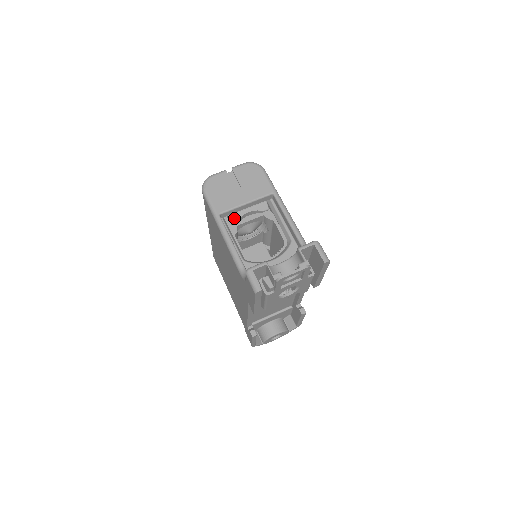
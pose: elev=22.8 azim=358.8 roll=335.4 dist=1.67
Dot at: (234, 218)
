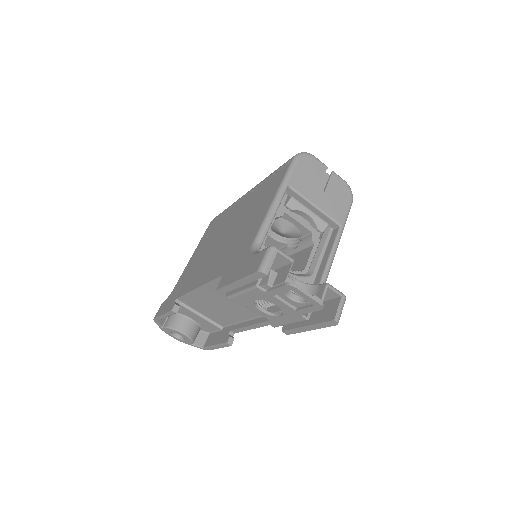
Dot at: (293, 204)
